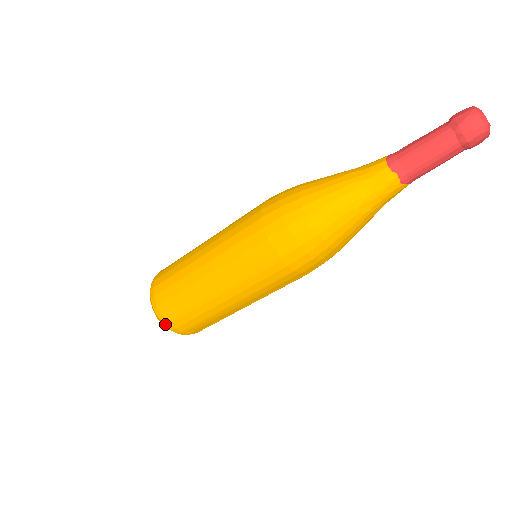
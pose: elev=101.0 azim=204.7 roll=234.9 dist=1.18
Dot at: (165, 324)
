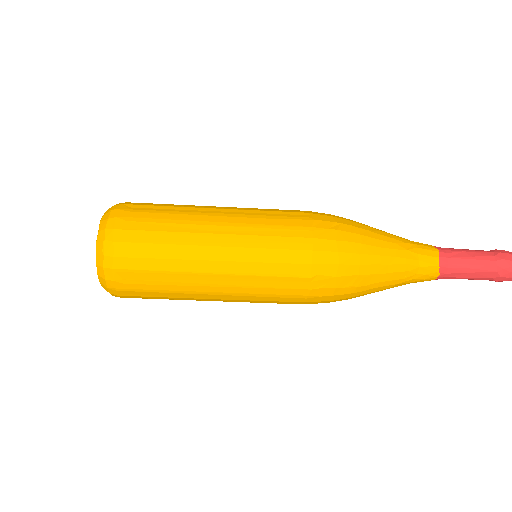
Dot at: (110, 288)
